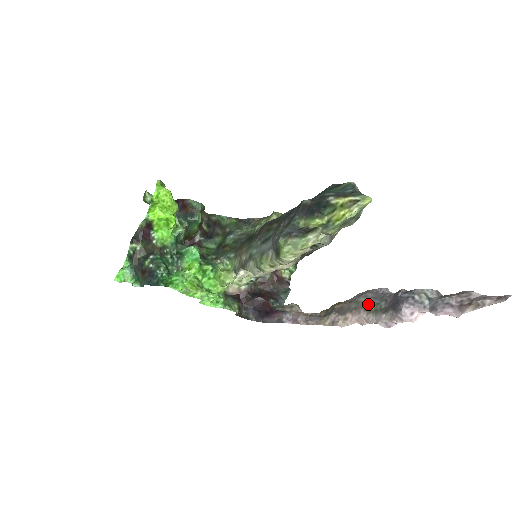
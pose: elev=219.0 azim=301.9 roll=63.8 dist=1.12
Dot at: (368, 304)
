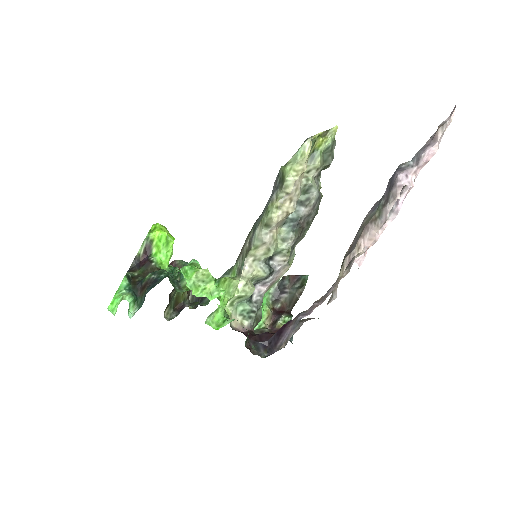
Dot at: (371, 217)
